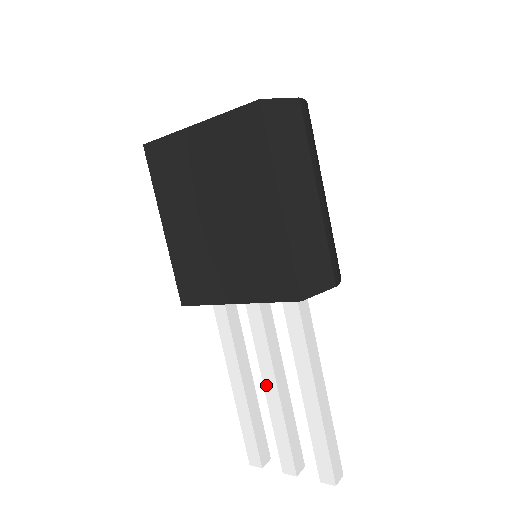
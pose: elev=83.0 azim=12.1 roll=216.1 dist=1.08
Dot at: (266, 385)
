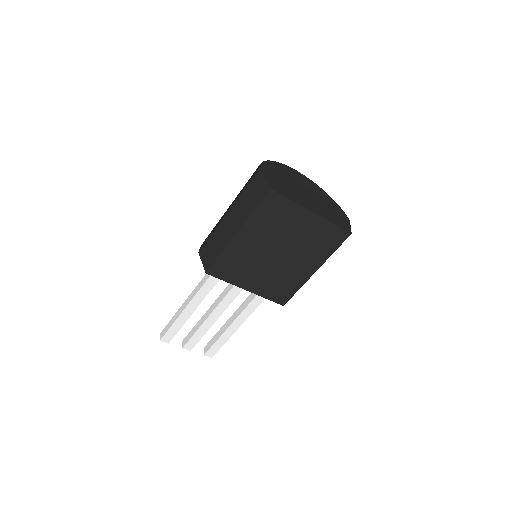
Dot at: (212, 315)
